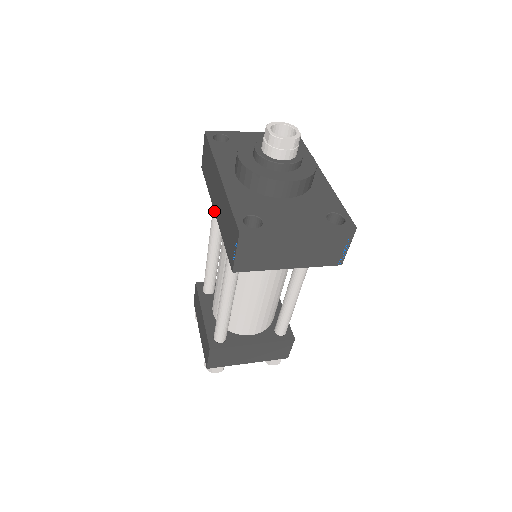
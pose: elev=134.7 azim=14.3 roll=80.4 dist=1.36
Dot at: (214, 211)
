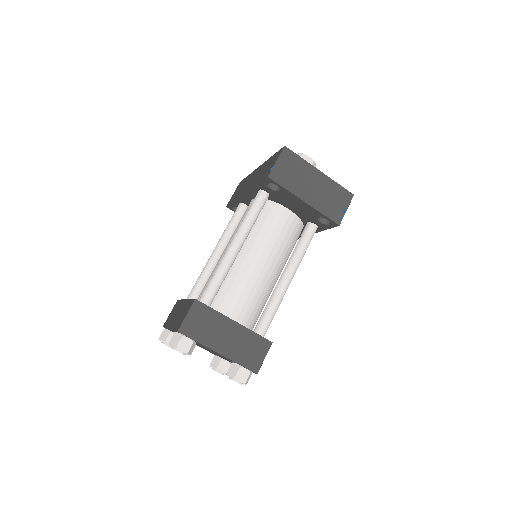
Dot at: (243, 194)
